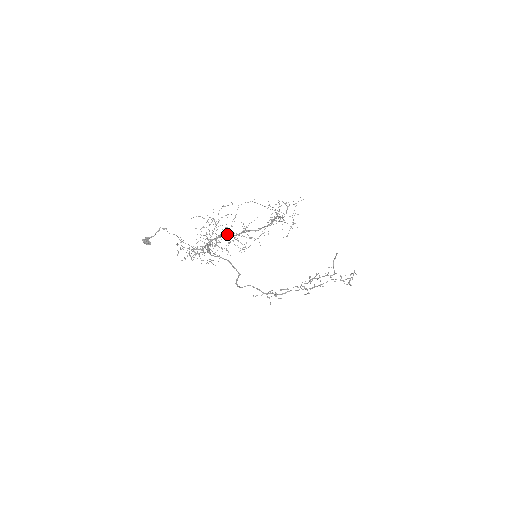
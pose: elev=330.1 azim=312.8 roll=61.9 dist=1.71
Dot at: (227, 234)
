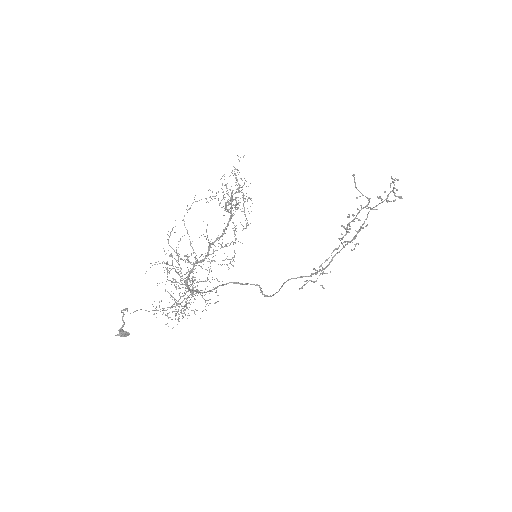
Dot at: (196, 263)
